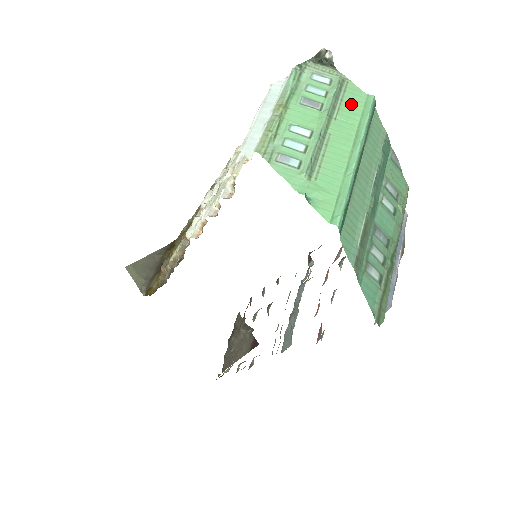
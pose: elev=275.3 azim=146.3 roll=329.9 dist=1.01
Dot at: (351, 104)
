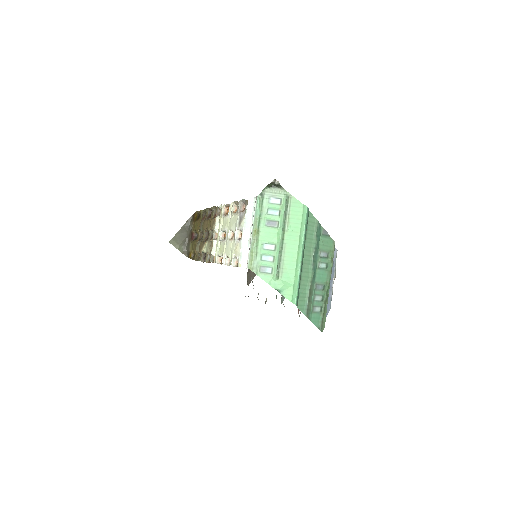
Dot at: (295, 216)
